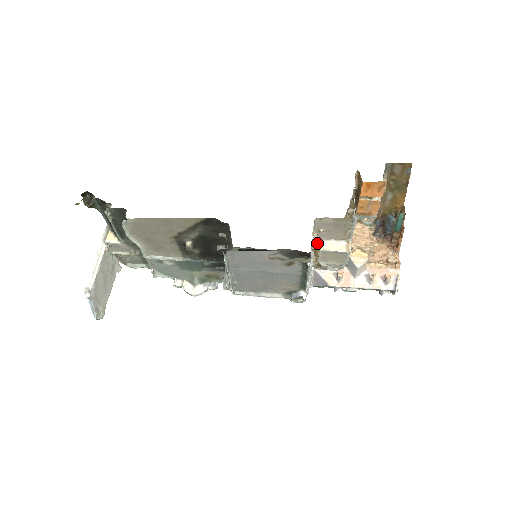
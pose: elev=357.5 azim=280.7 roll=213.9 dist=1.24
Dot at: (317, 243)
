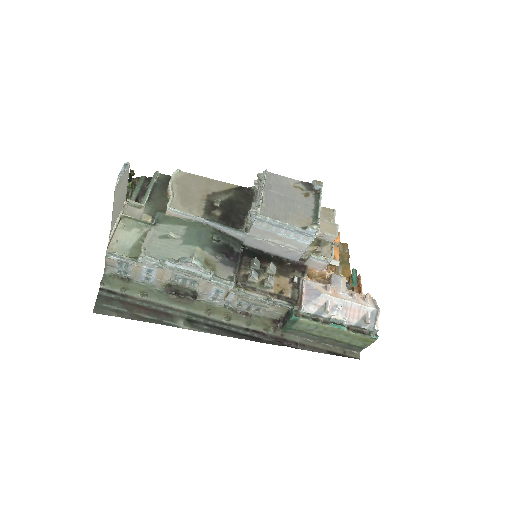
Dot at: occluded
